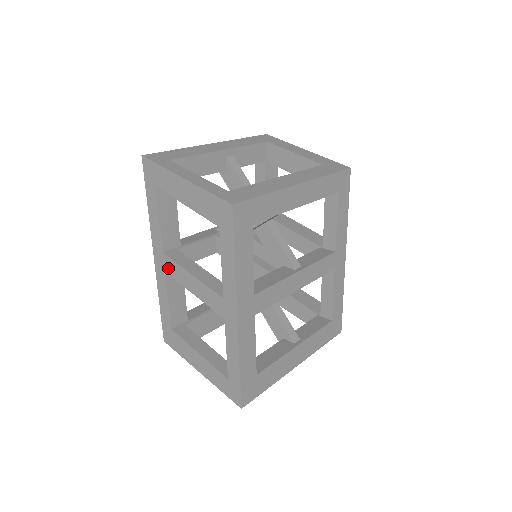
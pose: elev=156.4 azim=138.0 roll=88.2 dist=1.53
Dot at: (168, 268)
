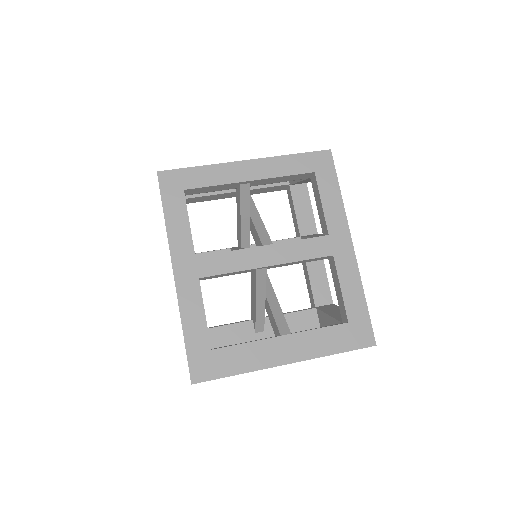
Dot at: occluded
